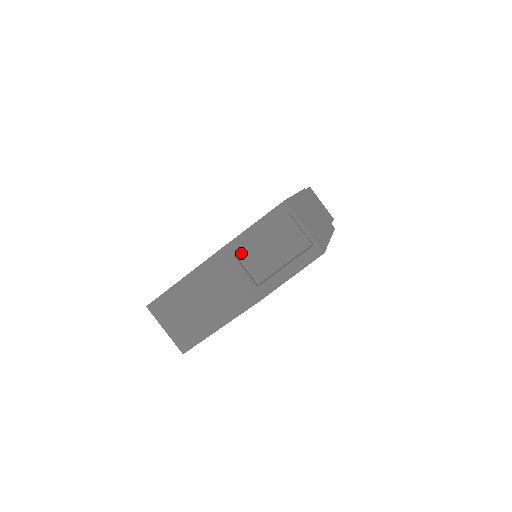
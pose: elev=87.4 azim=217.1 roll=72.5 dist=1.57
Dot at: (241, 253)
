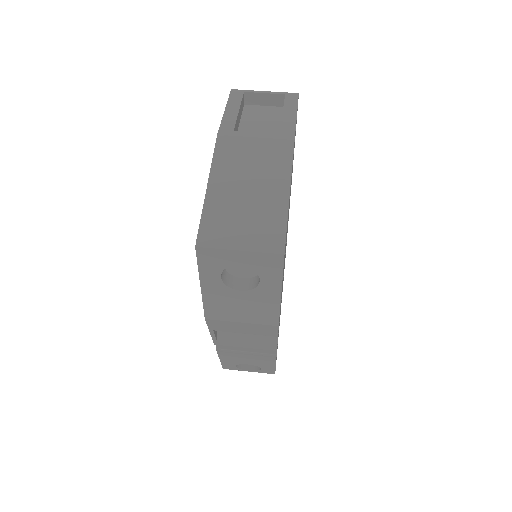
Dot at: occluded
